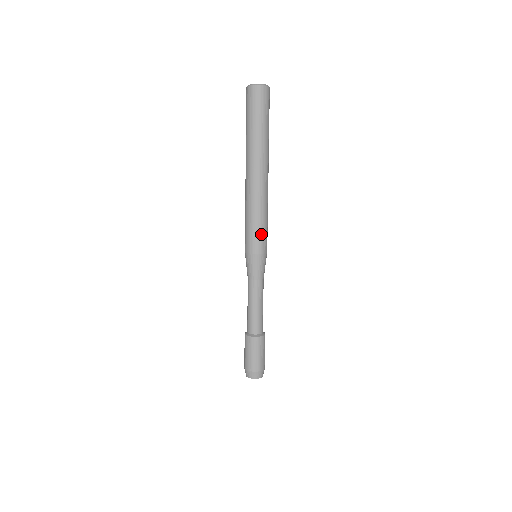
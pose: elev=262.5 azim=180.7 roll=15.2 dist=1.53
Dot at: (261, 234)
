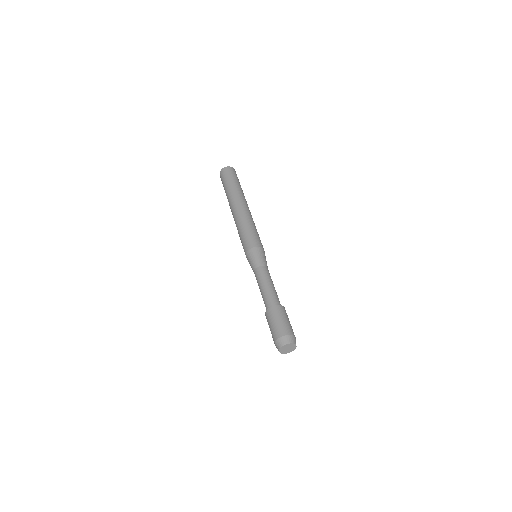
Dot at: (247, 237)
